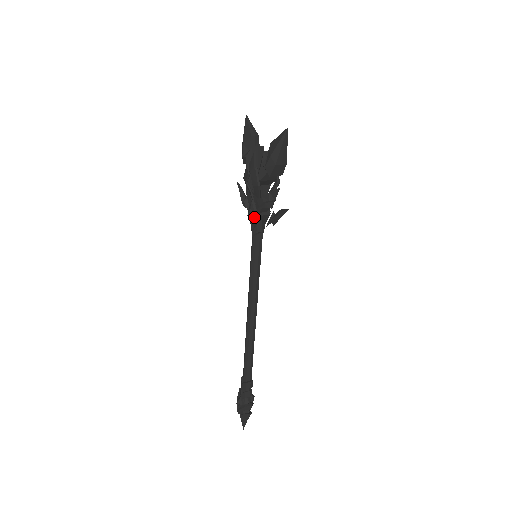
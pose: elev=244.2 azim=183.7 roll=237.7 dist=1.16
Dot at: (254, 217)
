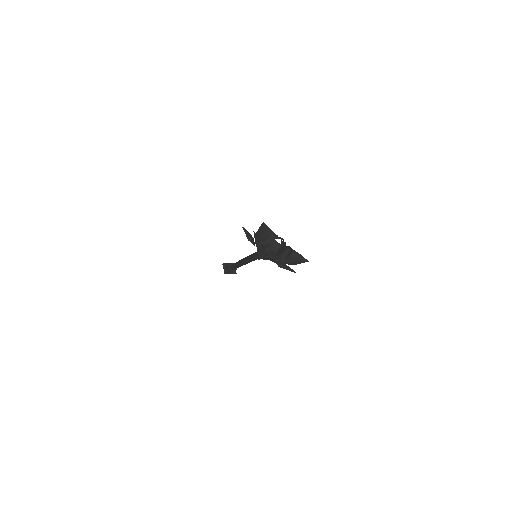
Dot at: occluded
